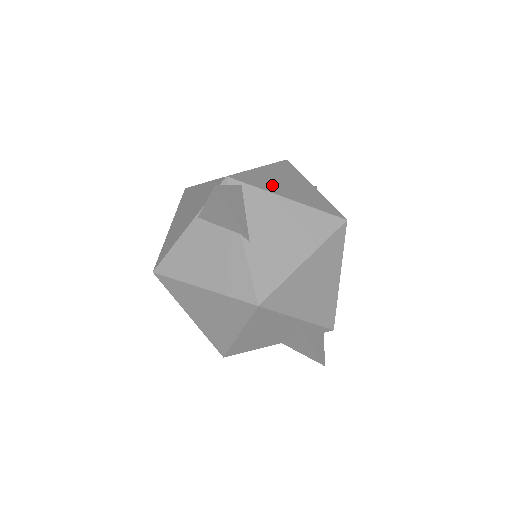
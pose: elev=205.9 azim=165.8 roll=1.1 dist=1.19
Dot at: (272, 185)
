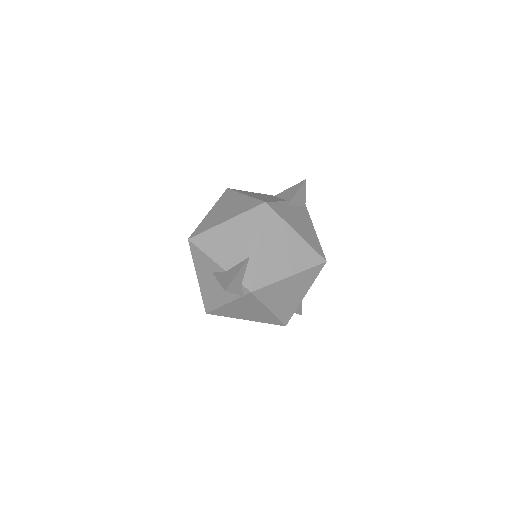
Dot at: occluded
